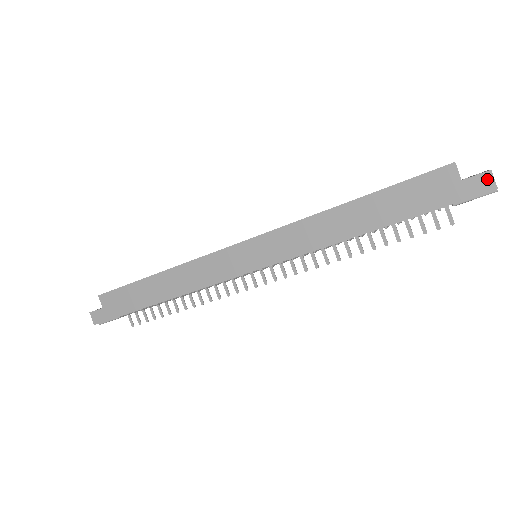
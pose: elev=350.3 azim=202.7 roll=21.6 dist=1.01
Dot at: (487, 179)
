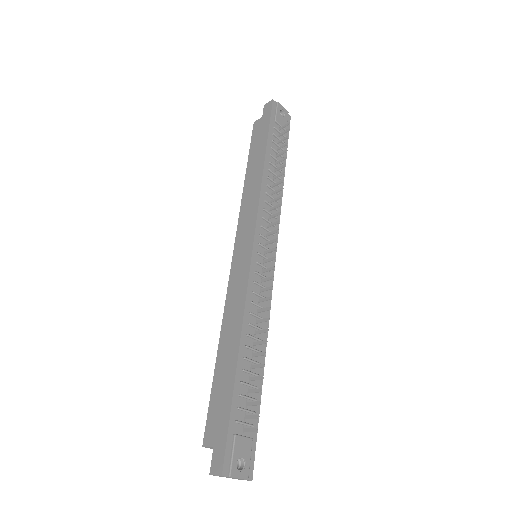
Dot at: (267, 105)
